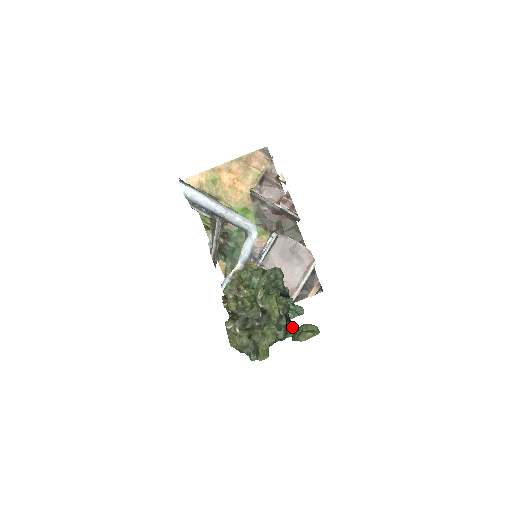
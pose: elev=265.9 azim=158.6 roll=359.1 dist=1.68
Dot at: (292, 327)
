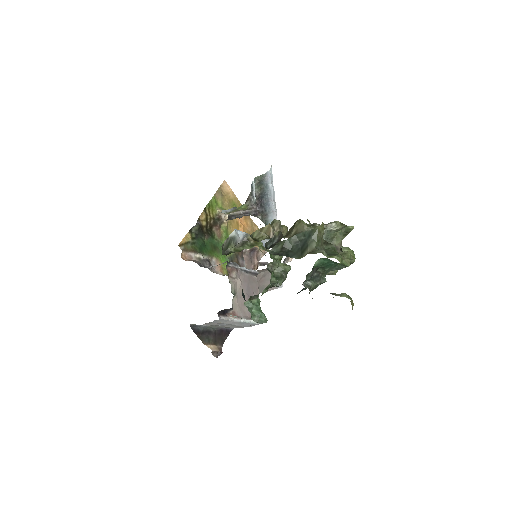
Dot at: occluded
